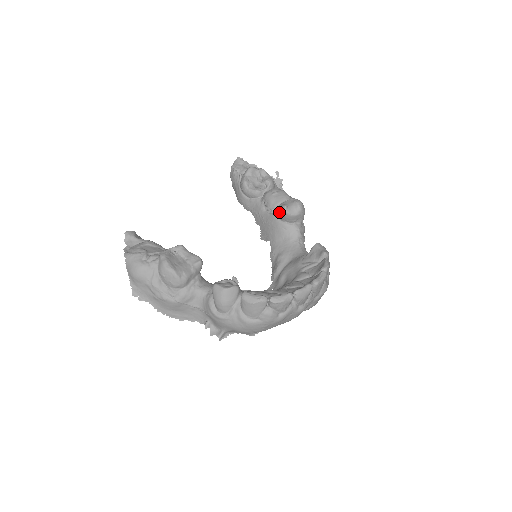
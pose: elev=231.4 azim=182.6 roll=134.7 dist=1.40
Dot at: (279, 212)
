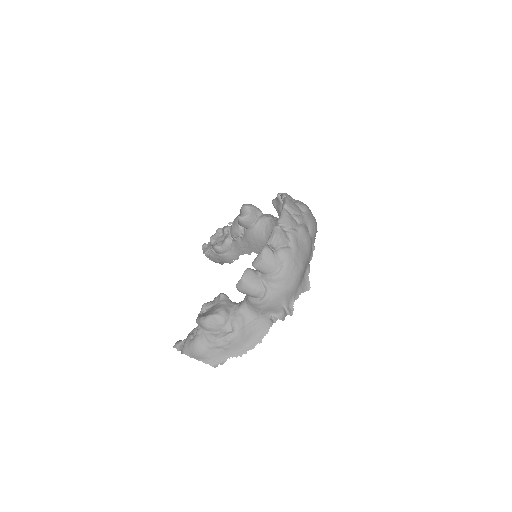
Dot at: (242, 225)
